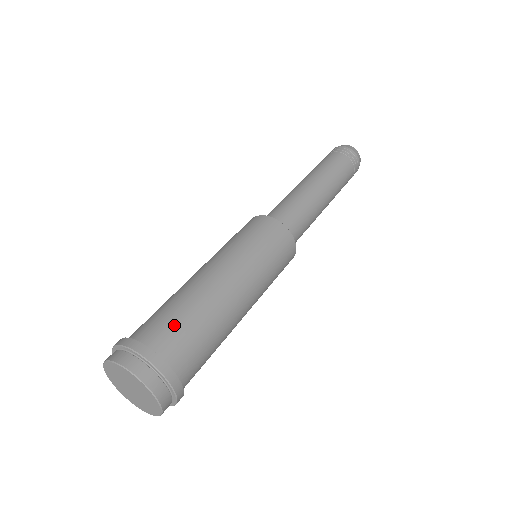
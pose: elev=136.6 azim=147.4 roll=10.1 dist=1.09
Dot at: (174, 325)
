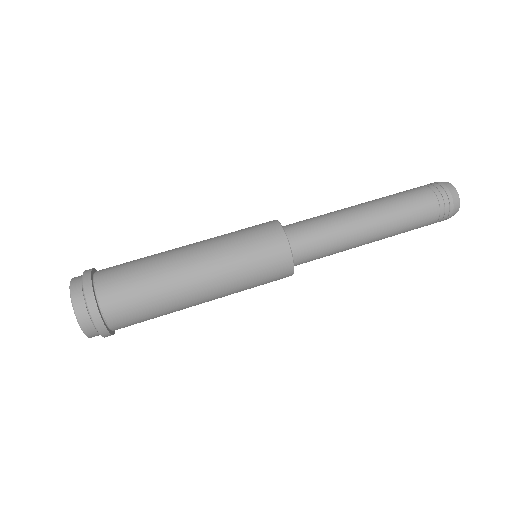
Dot at: (133, 308)
